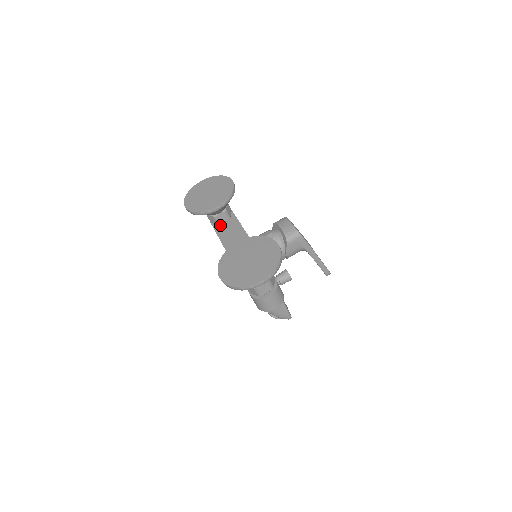
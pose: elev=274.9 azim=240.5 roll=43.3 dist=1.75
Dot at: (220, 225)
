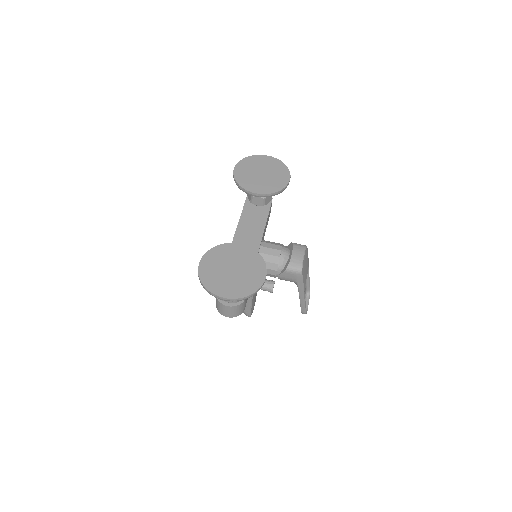
Dot at: (252, 205)
